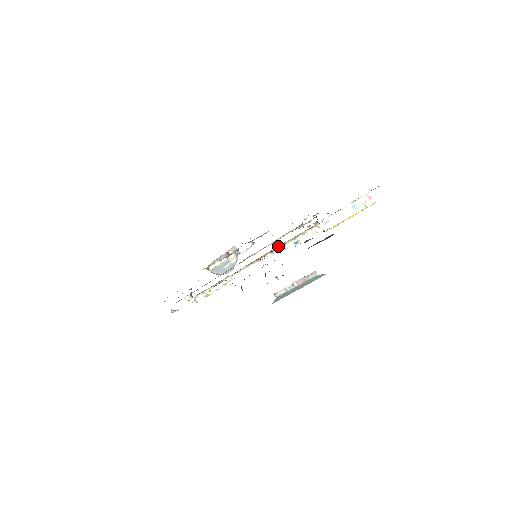
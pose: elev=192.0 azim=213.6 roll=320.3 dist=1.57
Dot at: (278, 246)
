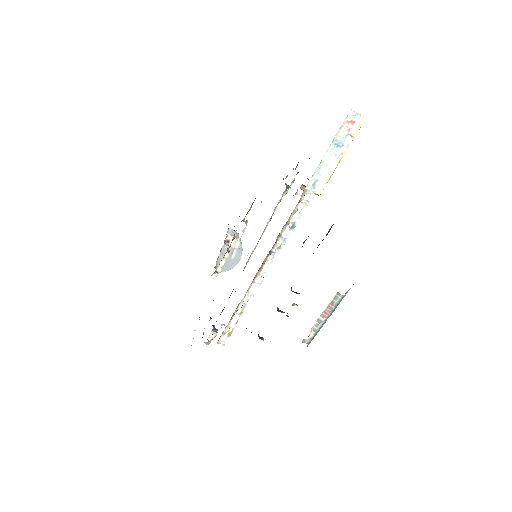
Dot at: occluded
